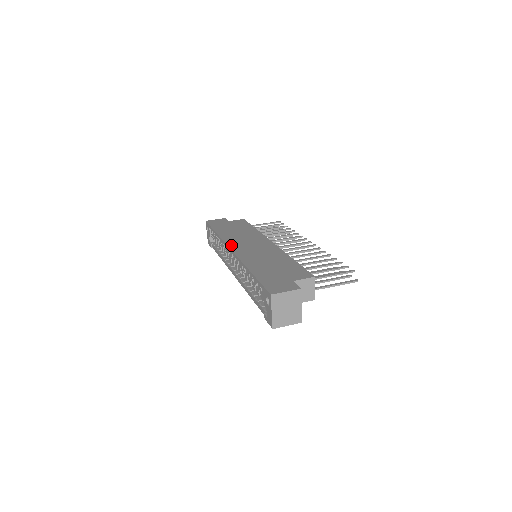
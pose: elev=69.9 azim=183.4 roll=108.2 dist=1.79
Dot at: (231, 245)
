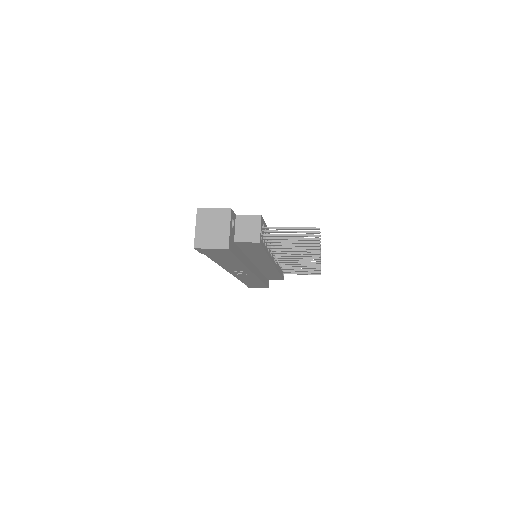
Dot at: occluded
